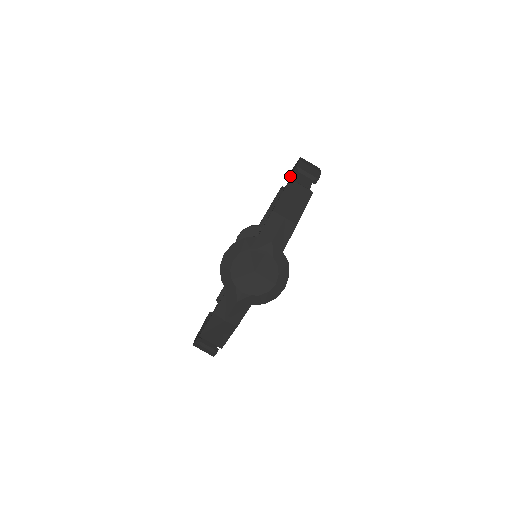
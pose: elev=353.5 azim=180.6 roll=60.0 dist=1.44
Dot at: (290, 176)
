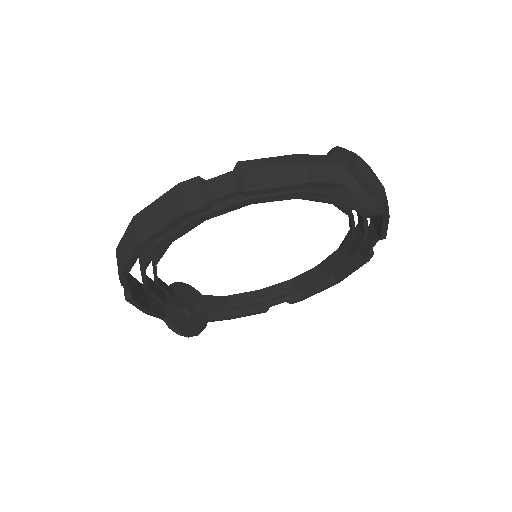
Dot at: occluded
